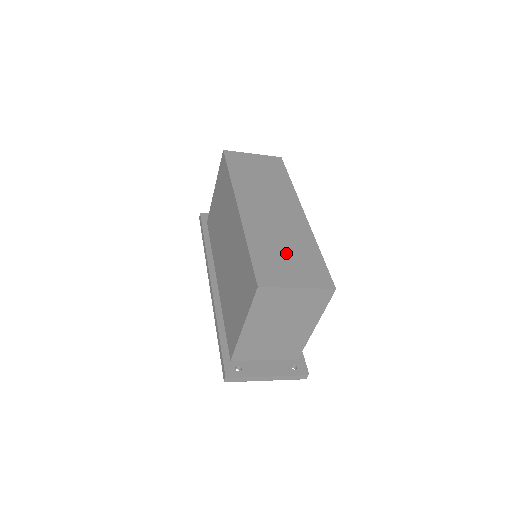
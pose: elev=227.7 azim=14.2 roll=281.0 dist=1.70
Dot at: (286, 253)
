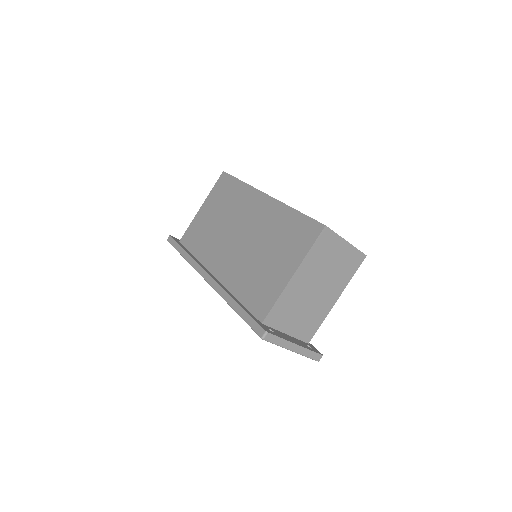
Dot at: occluded
